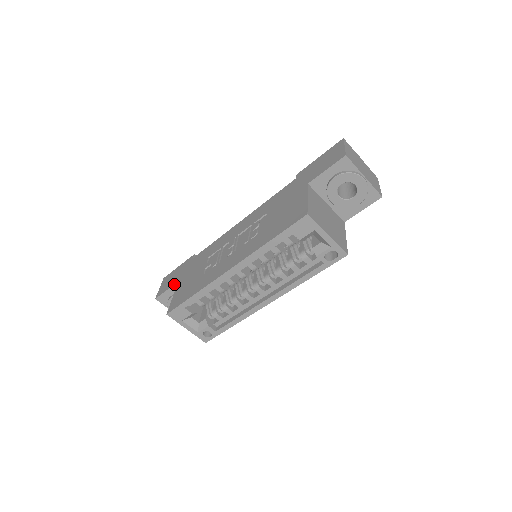
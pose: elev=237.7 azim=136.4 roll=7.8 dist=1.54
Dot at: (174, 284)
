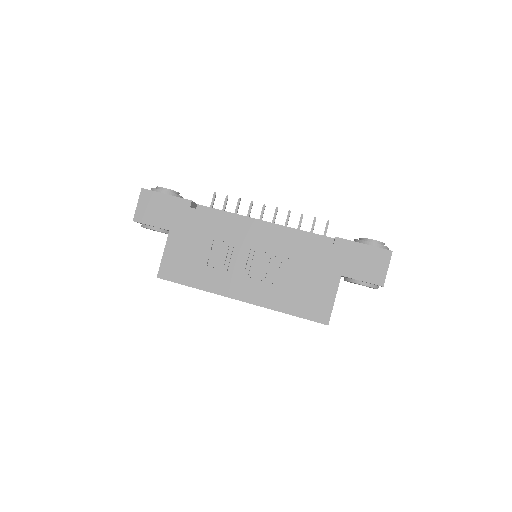
Dot at: occluded
